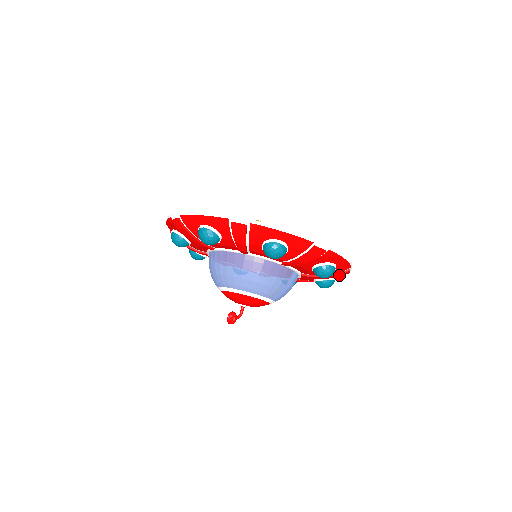
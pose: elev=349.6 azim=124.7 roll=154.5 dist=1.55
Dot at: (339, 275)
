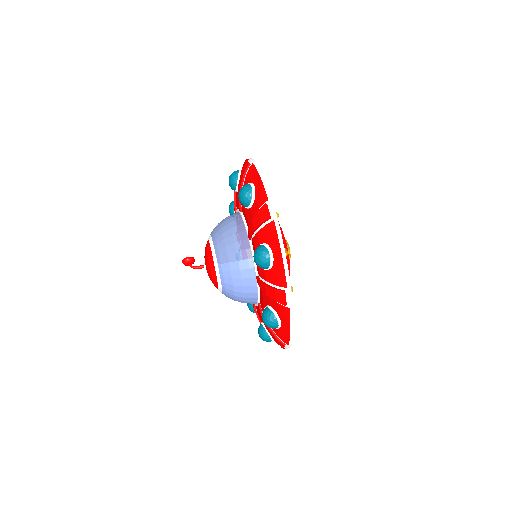
Dot at: (274, 292)
